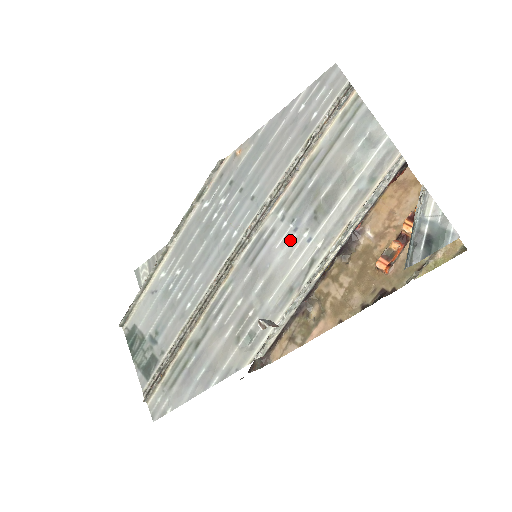
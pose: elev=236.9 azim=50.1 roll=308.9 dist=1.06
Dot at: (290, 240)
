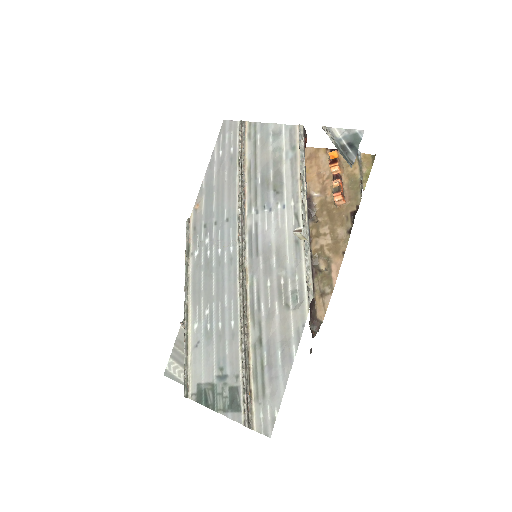
Dot at: (272, 218)
